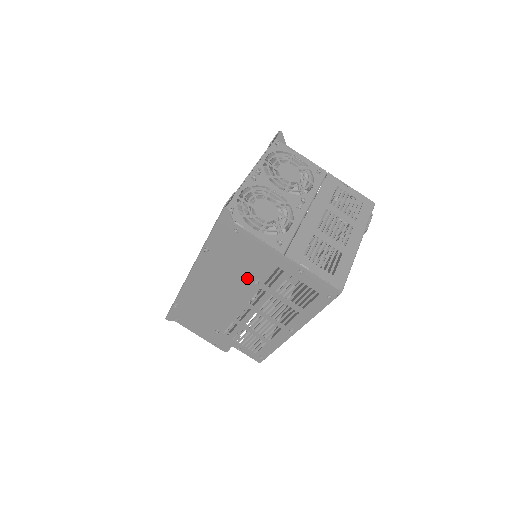
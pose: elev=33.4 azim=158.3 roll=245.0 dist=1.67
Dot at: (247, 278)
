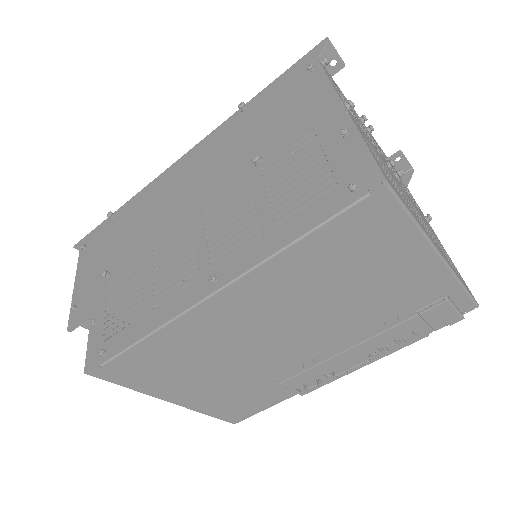
Dot at: (248, 157)
